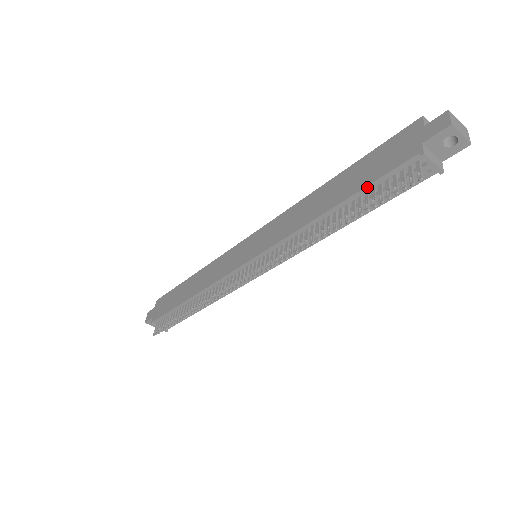
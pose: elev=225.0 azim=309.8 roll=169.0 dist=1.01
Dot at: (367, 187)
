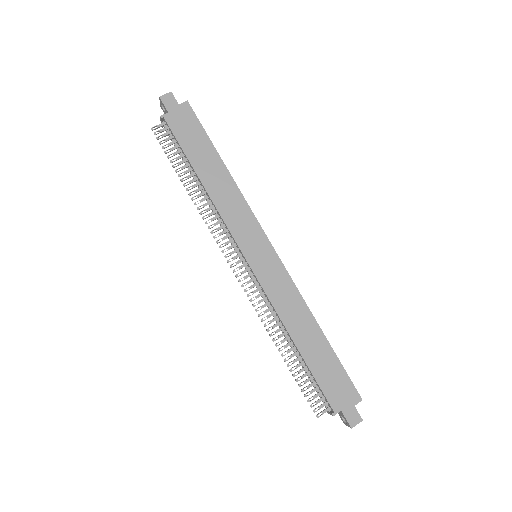
Dot at: (313, 375)
